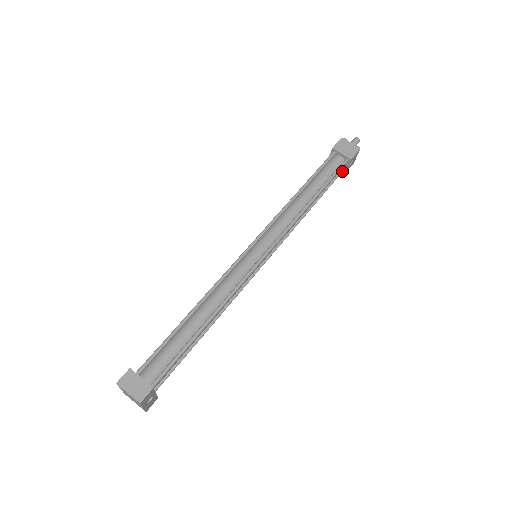
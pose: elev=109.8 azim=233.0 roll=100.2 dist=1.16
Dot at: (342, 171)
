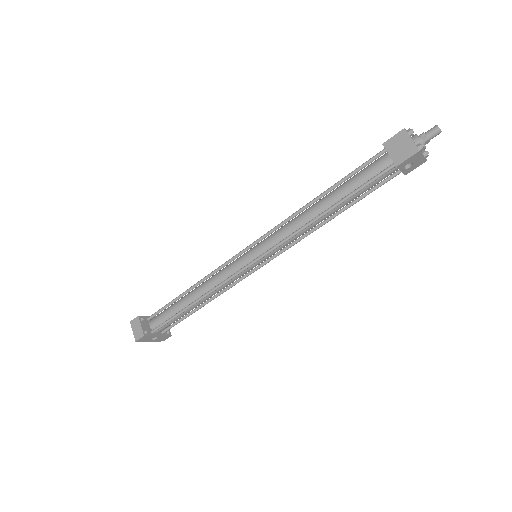
Dot at: (398, 173)
